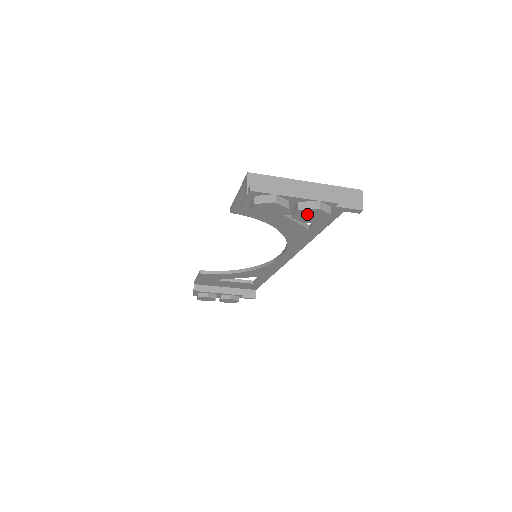
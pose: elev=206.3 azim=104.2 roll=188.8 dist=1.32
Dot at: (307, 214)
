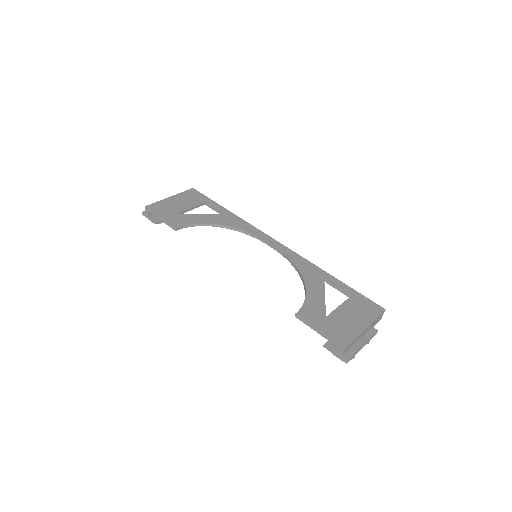
Dot at: occluded
